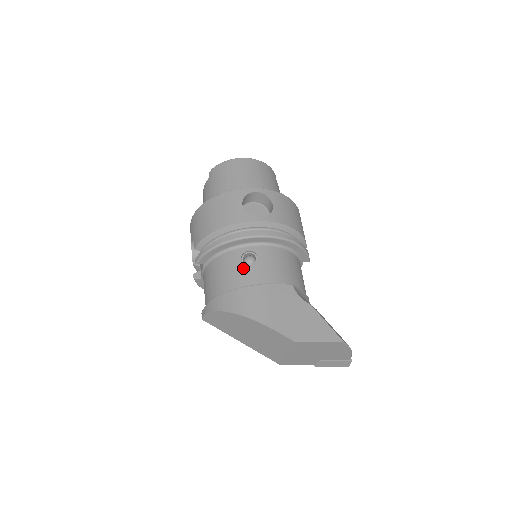
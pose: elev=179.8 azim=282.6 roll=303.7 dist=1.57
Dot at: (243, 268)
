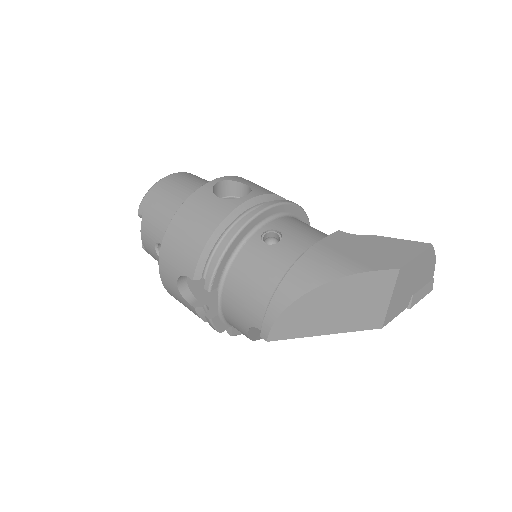
Dot at: (275, 248)
